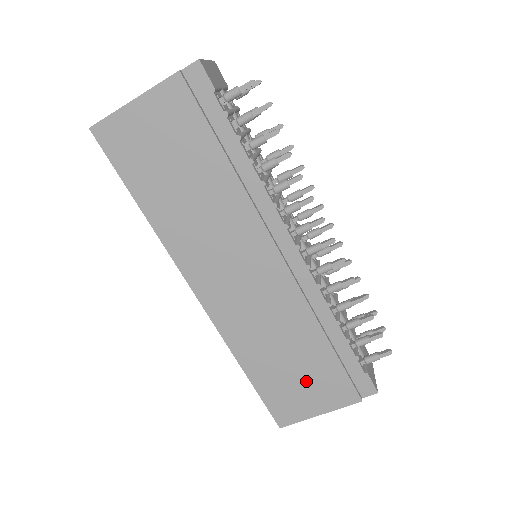
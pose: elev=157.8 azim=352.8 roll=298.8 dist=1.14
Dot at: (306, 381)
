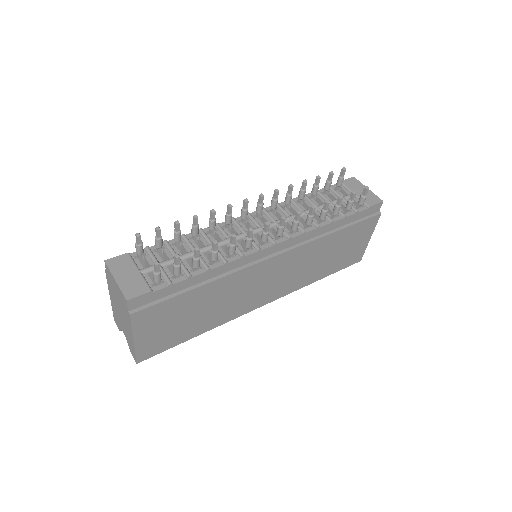
Dot at: (349, 245)
